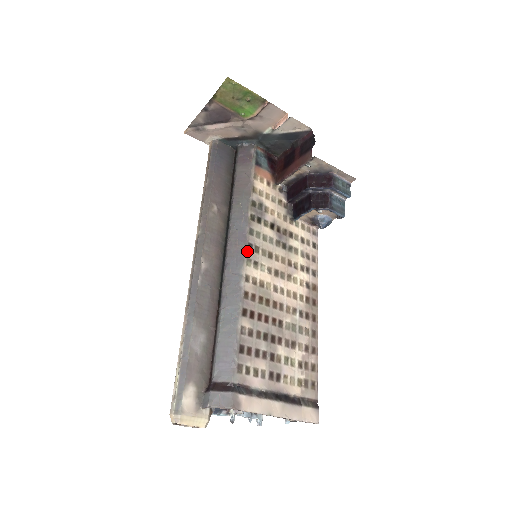
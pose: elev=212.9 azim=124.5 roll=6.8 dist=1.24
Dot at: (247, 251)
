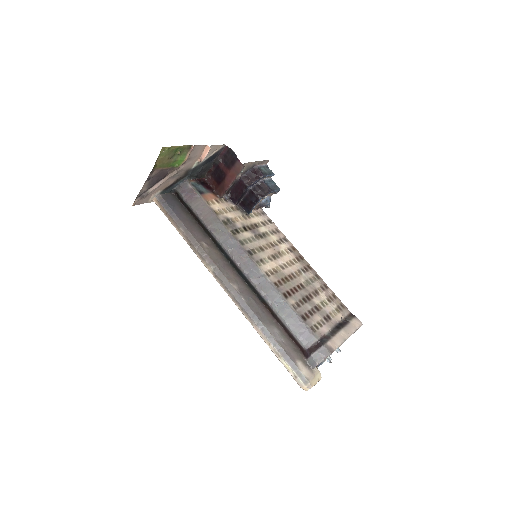
Dot at: (252, 257)
